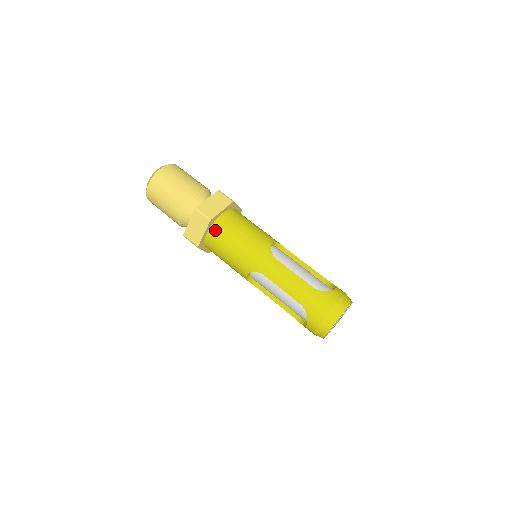
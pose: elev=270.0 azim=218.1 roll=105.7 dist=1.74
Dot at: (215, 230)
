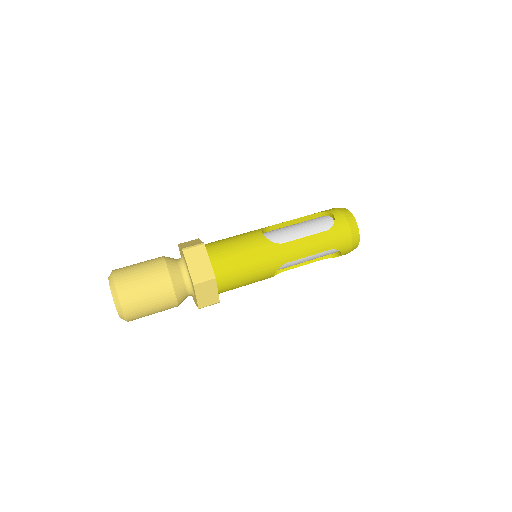
Dot at: (221, 278)
